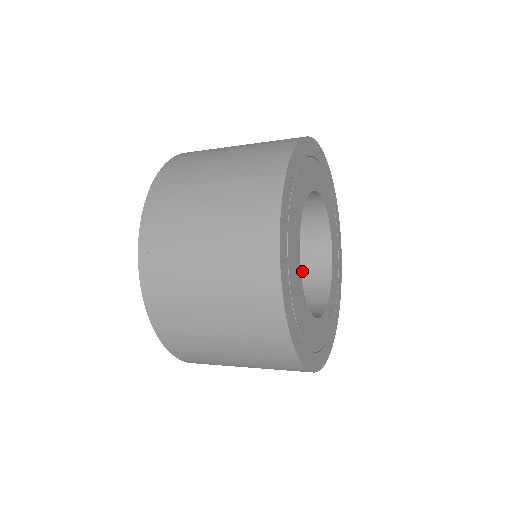
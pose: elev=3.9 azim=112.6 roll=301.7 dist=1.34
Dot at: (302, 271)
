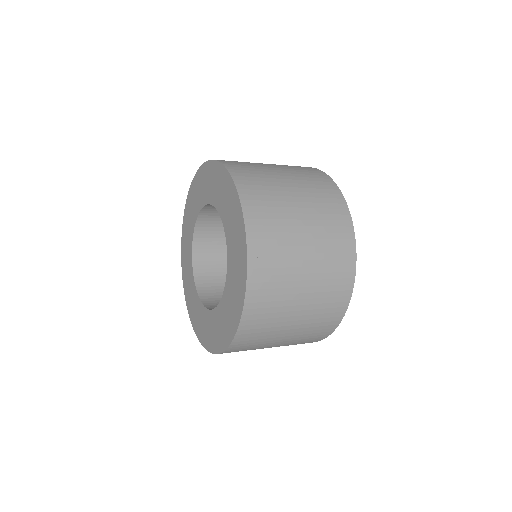
Dot at: occluded
